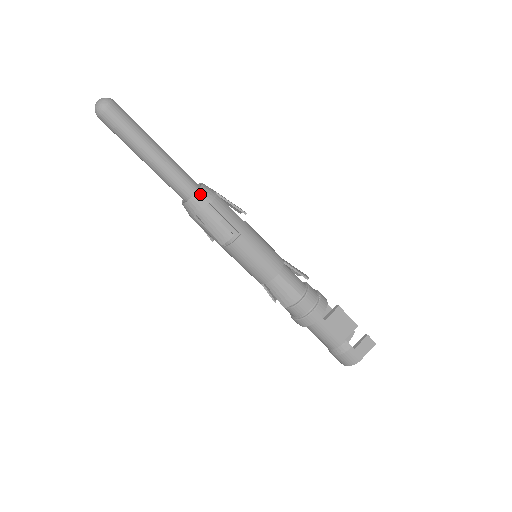
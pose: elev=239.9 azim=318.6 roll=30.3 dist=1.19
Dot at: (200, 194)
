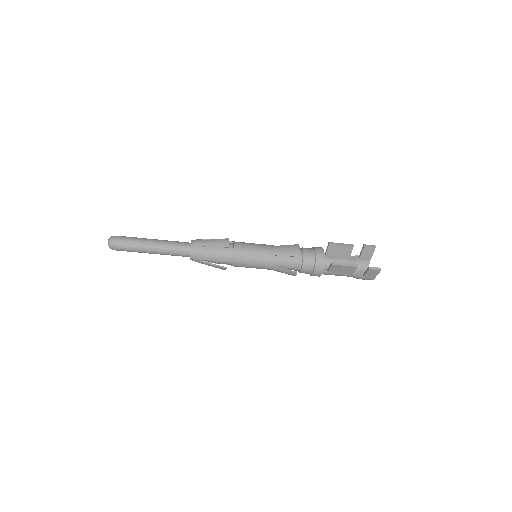
Dot at: (192, 257)
